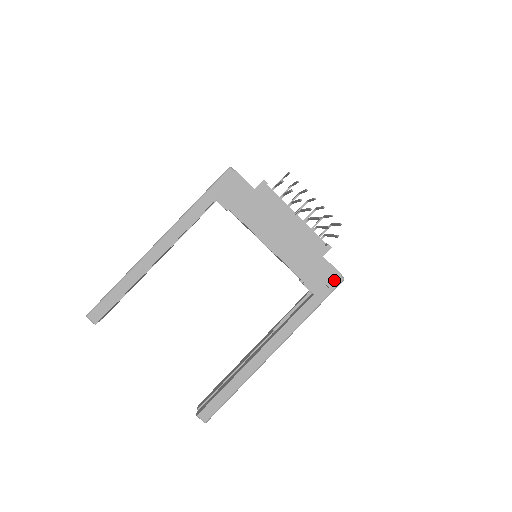
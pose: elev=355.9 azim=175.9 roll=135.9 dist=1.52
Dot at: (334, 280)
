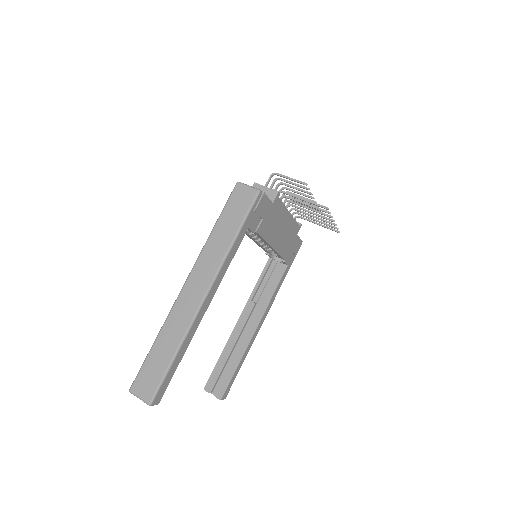
Dot at: (299, 248)
